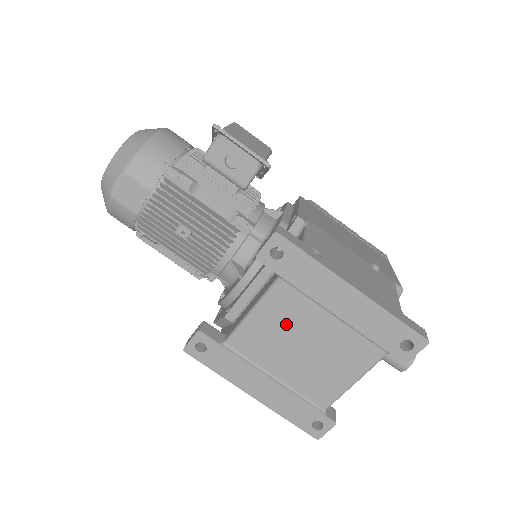
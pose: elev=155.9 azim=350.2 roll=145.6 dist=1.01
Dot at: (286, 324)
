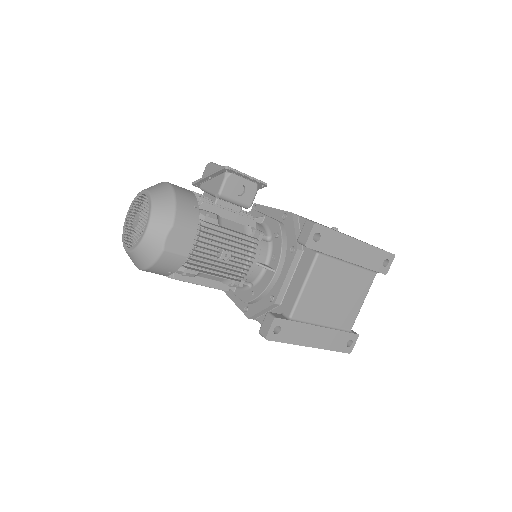
Dot at: (325, 284)
